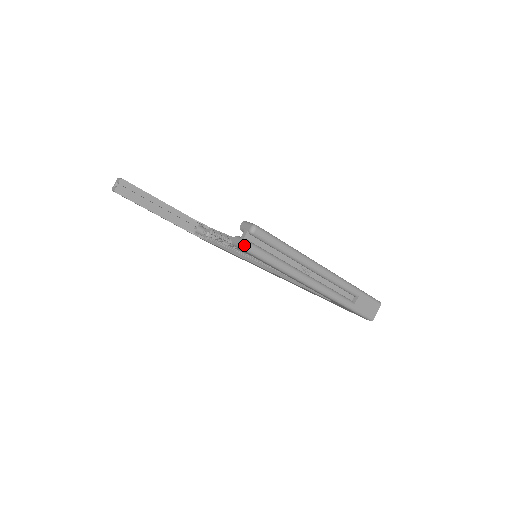
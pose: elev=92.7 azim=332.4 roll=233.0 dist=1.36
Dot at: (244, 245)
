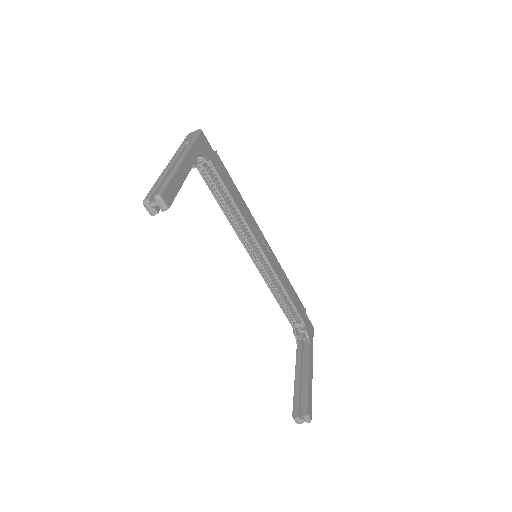
Dot at: occluded
